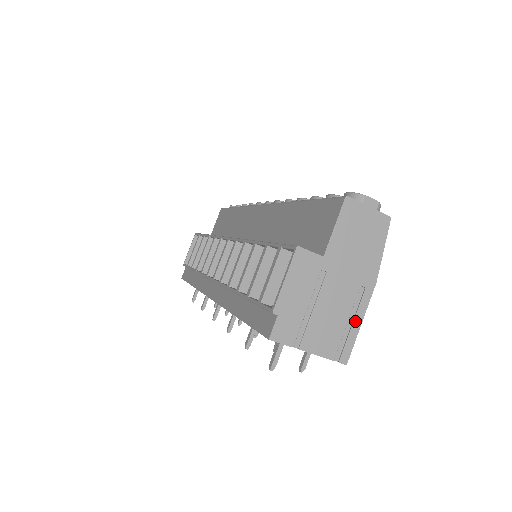
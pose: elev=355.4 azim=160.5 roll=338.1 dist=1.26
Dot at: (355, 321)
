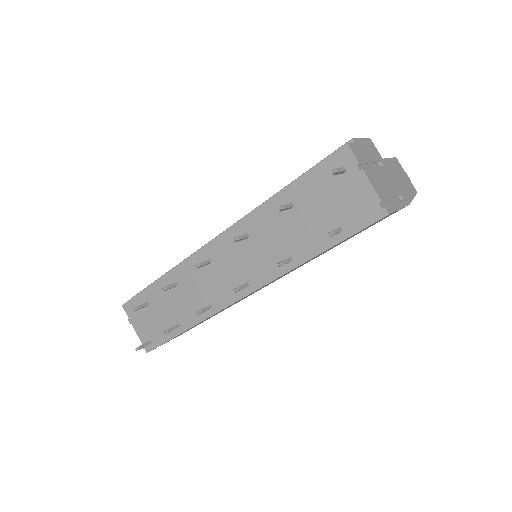
Dot at: (396, 203)
